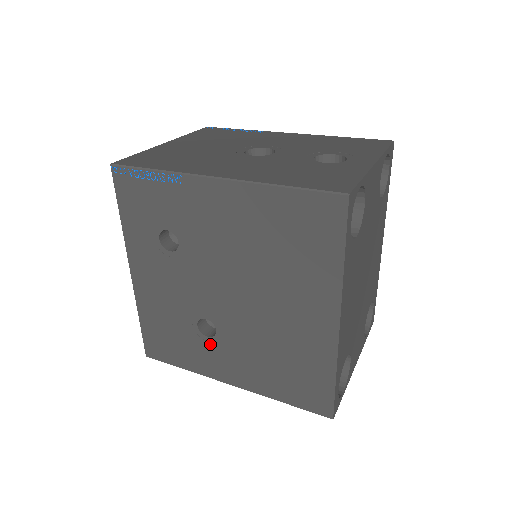
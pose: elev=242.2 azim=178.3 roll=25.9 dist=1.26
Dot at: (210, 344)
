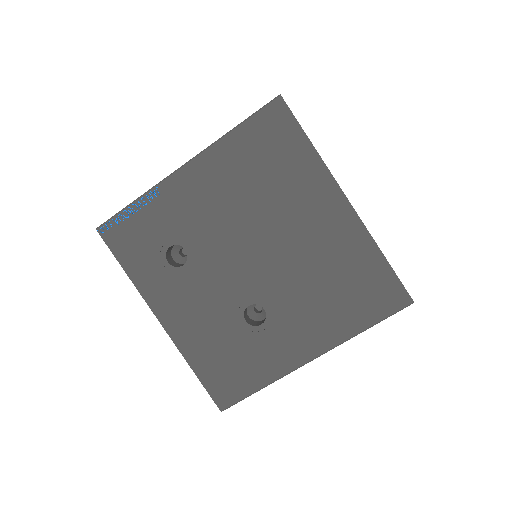
Dot at: (268, 330)
